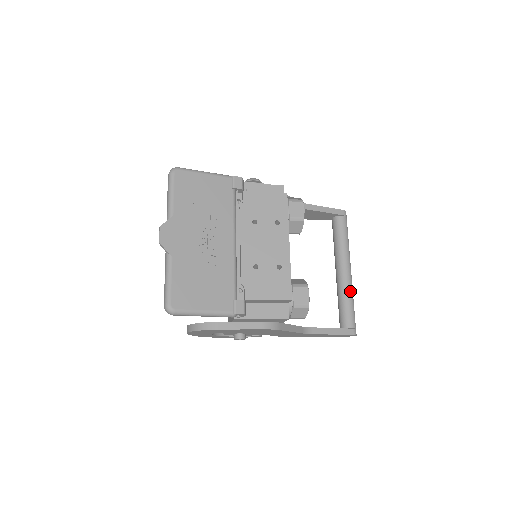
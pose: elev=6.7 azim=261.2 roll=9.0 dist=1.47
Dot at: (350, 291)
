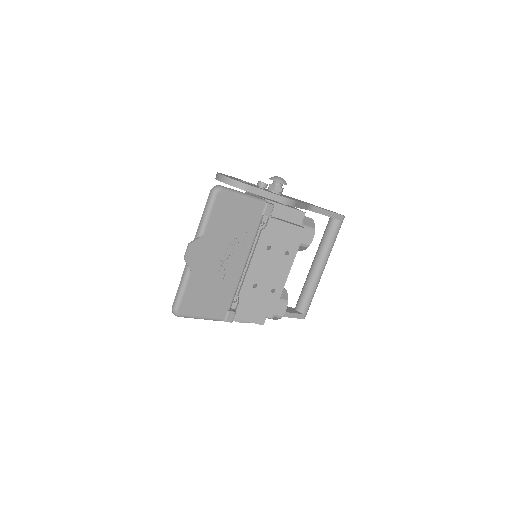
Dot at: (316, 285)
